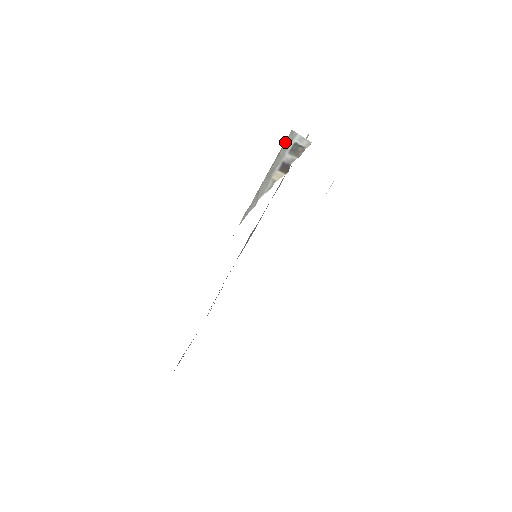
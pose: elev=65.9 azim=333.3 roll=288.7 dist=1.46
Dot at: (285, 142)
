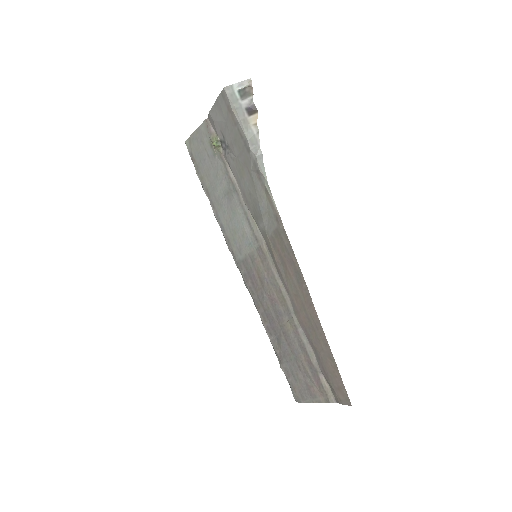
Dot at: (229, 98)
